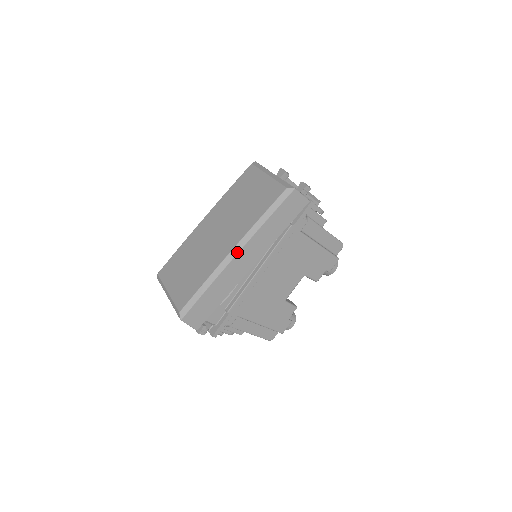
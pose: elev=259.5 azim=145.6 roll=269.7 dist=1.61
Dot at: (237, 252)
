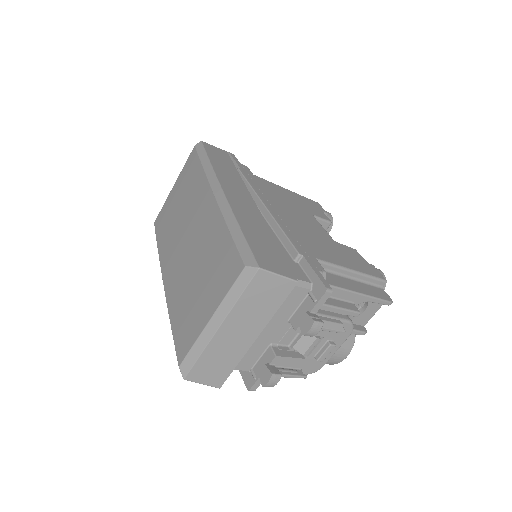
Dot at: (220, 188)
